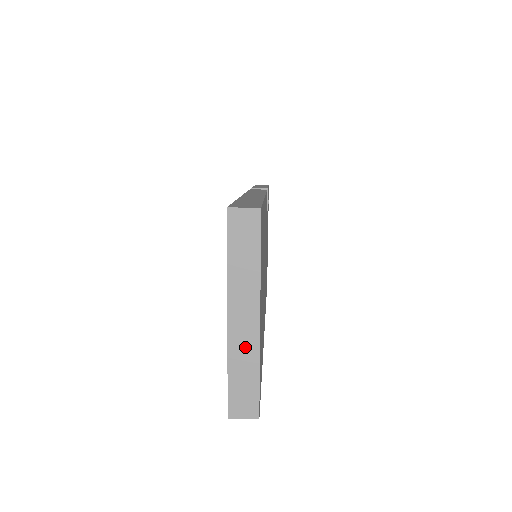
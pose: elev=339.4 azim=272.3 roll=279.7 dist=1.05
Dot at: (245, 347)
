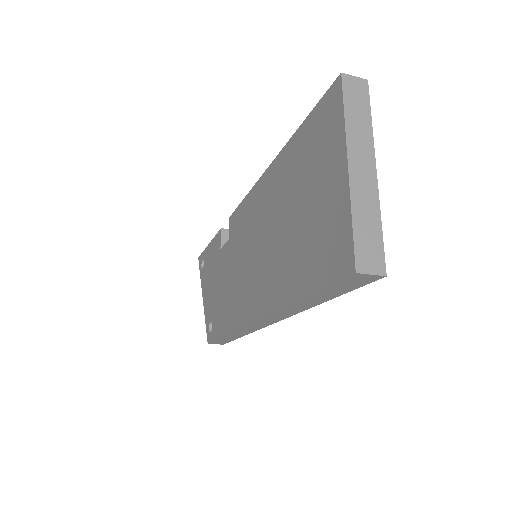
Dot at: (366, 196)
